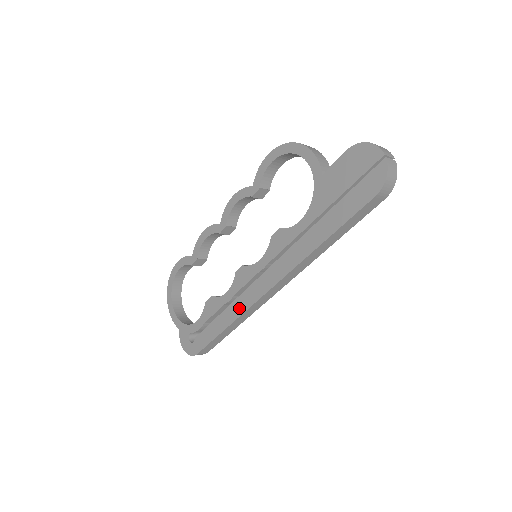
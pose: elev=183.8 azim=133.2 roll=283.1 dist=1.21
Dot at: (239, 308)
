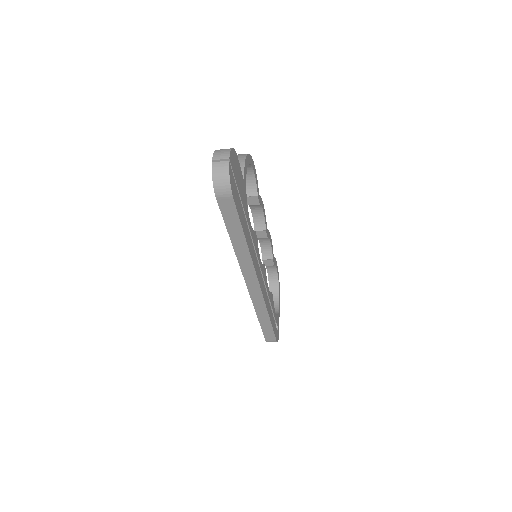
Dot at: occluded
